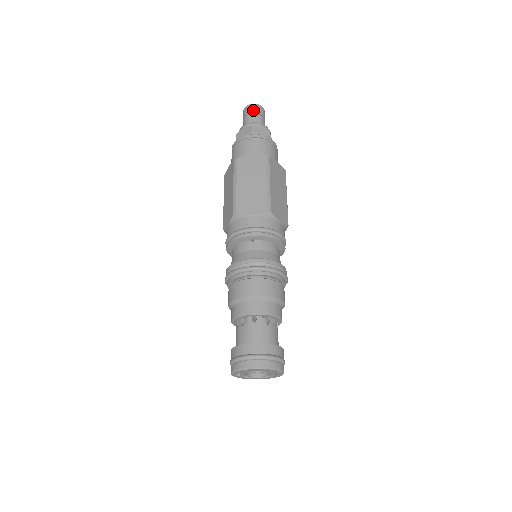
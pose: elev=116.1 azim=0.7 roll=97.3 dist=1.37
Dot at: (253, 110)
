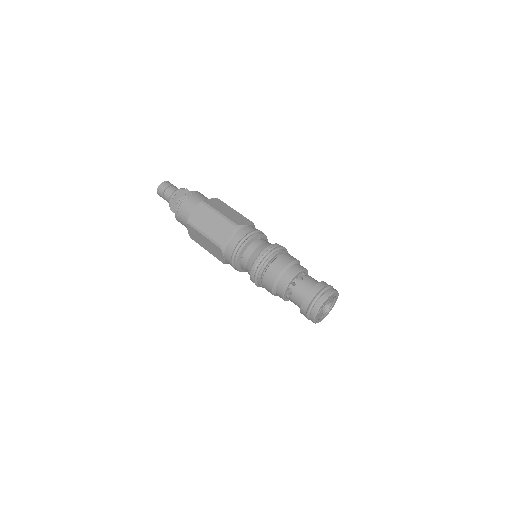
Dot at: (170, 184)
